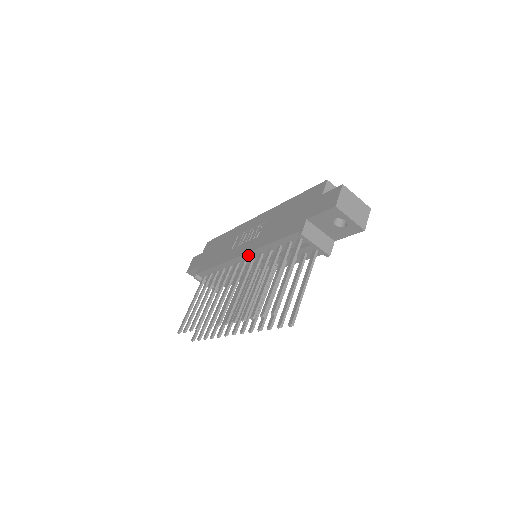
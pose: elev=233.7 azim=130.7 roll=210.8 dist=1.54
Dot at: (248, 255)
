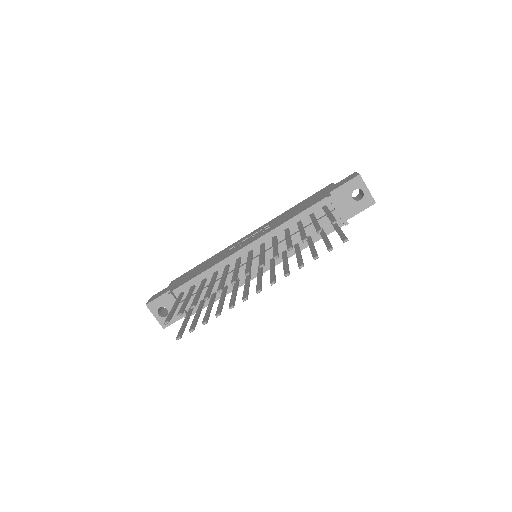
Dot at: (258, 242)
